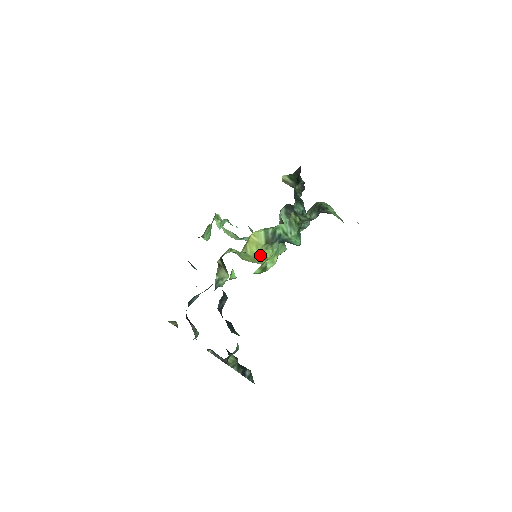
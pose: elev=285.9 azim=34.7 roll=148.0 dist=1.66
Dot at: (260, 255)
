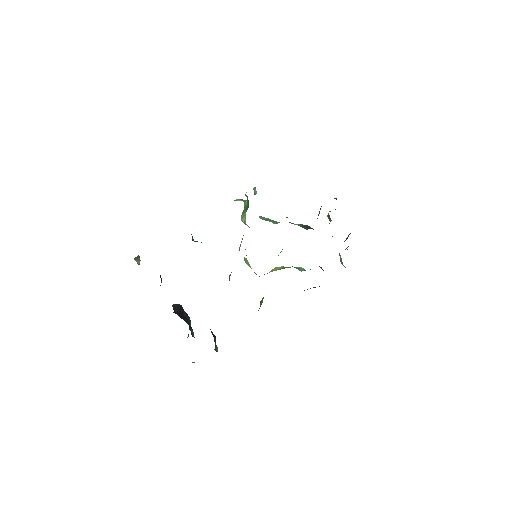
Dot at: occluded
